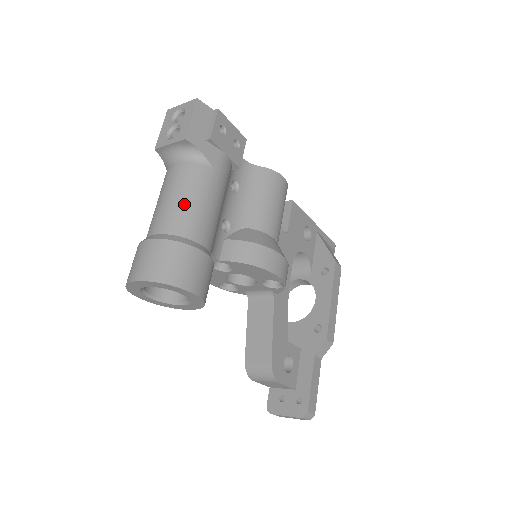
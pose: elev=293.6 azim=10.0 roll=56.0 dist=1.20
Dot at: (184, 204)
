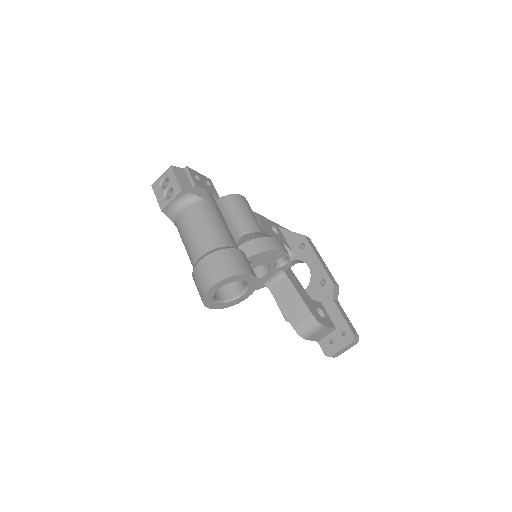
Dot at: (207, 229)
